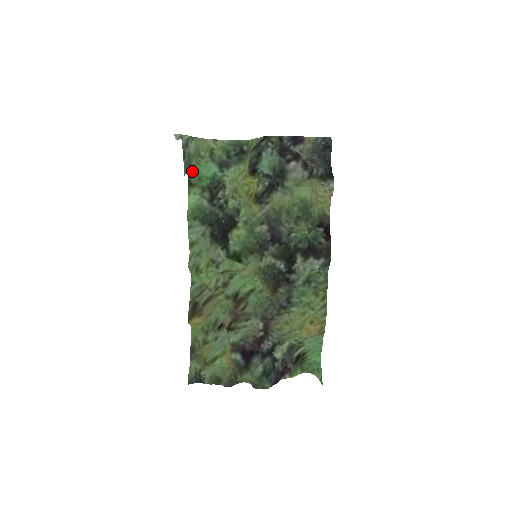
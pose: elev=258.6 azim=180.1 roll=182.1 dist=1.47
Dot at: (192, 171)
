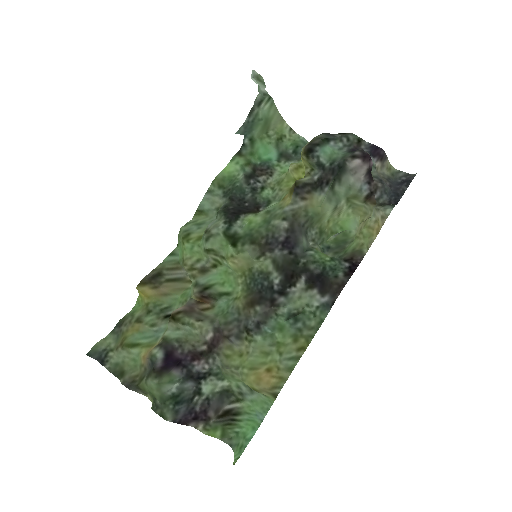
Dot at: (249, 141)
